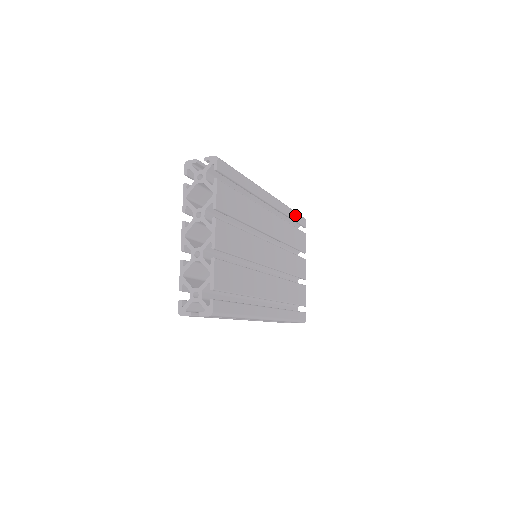
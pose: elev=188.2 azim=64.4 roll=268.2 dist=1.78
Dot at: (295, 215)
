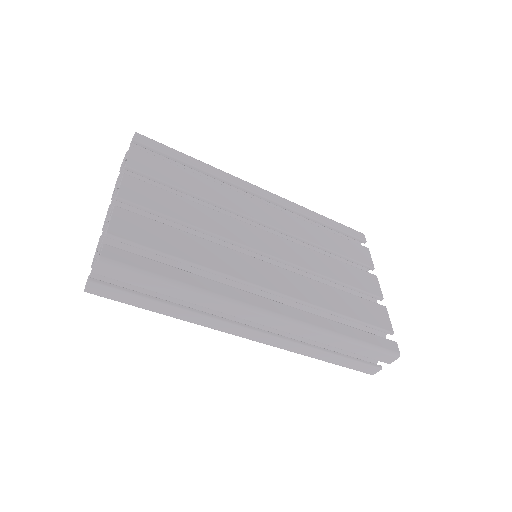
Dot at: (332, 223)
